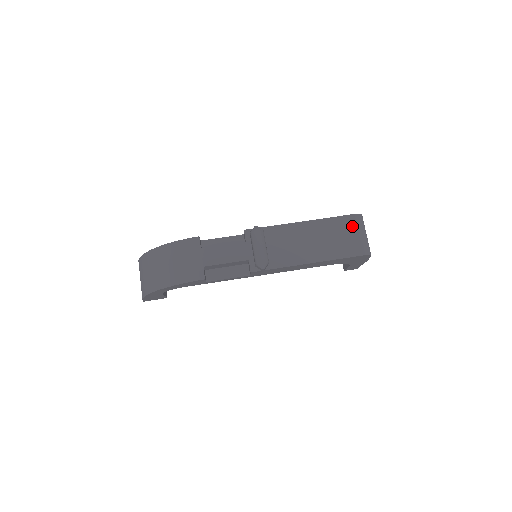
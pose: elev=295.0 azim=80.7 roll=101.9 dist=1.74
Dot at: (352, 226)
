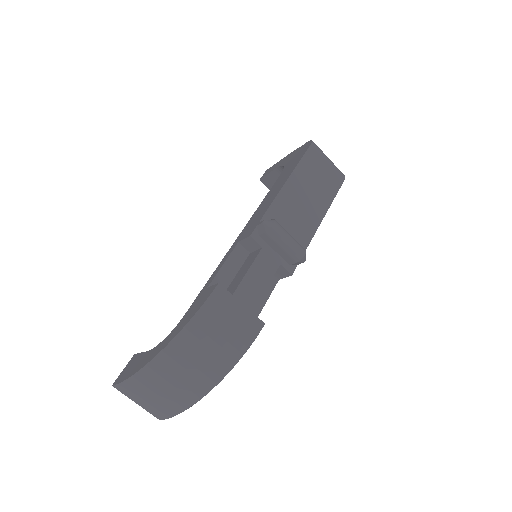
Dot at: (319, 157)
